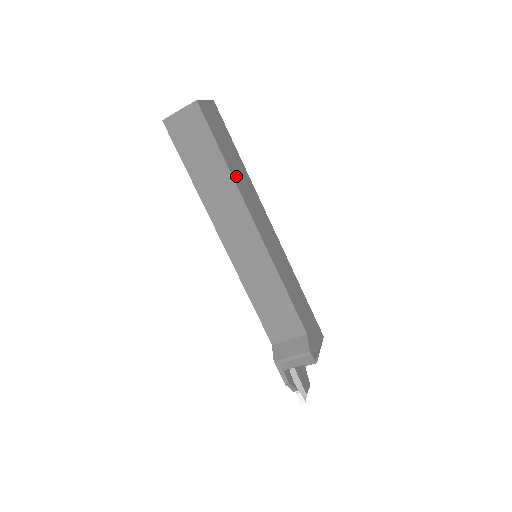
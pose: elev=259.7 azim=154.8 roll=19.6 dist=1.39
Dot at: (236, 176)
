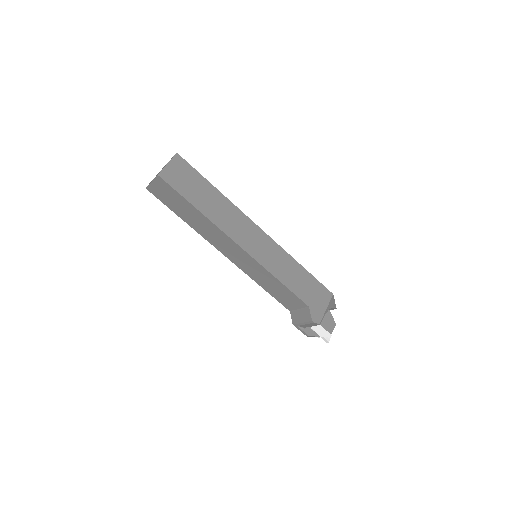
Dot at: (212, 214)
